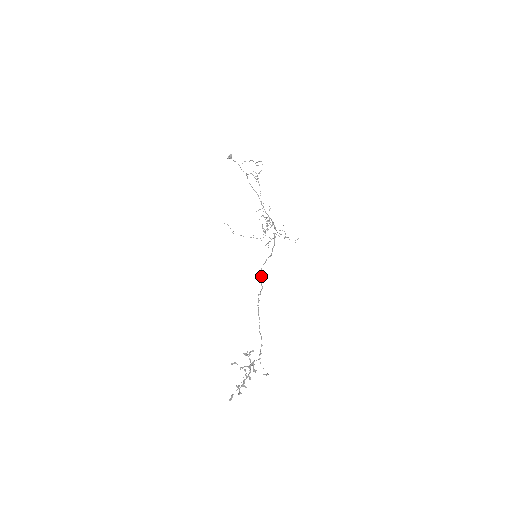
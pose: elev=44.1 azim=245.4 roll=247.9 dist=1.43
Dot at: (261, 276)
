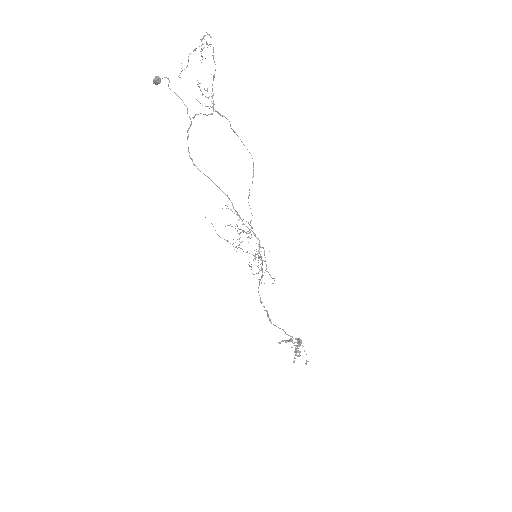
Dot at: (261, 301)
